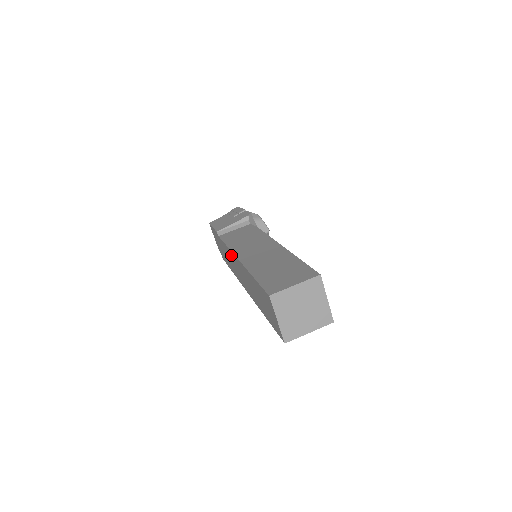
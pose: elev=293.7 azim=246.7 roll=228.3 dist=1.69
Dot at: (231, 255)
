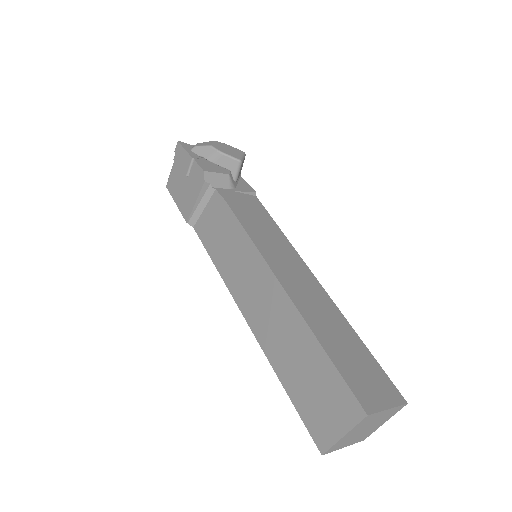
Dot at: occluded
